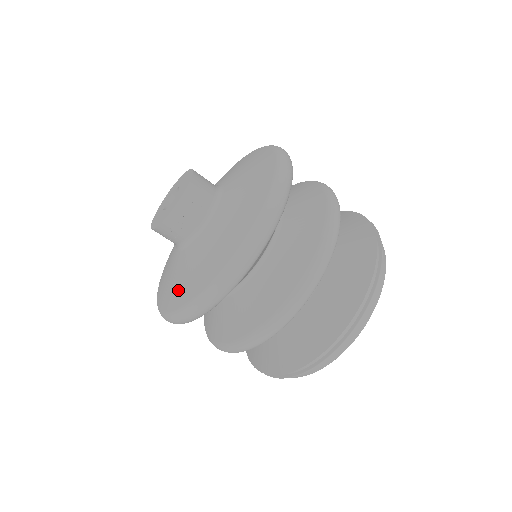
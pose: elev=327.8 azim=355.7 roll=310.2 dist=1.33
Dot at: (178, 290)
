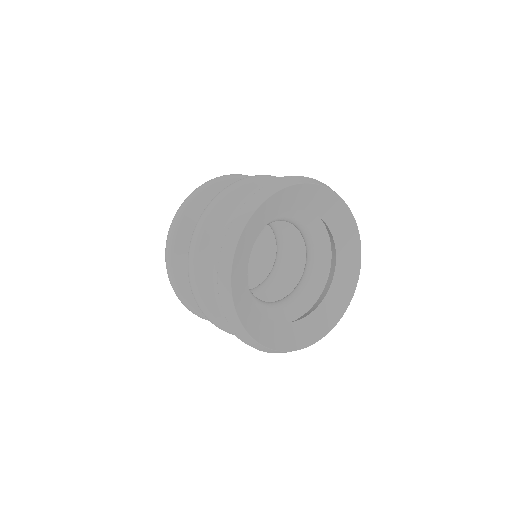
Dot at: occluded
